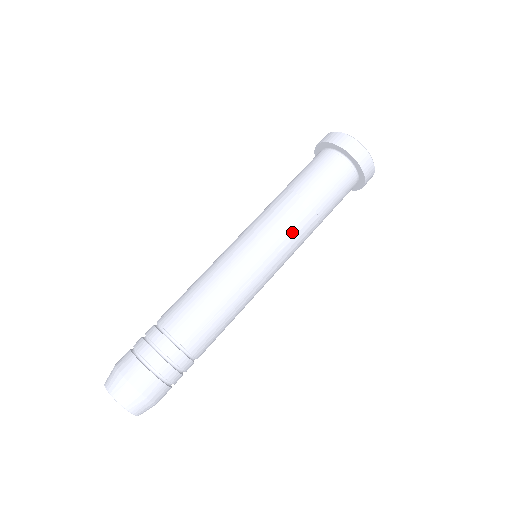
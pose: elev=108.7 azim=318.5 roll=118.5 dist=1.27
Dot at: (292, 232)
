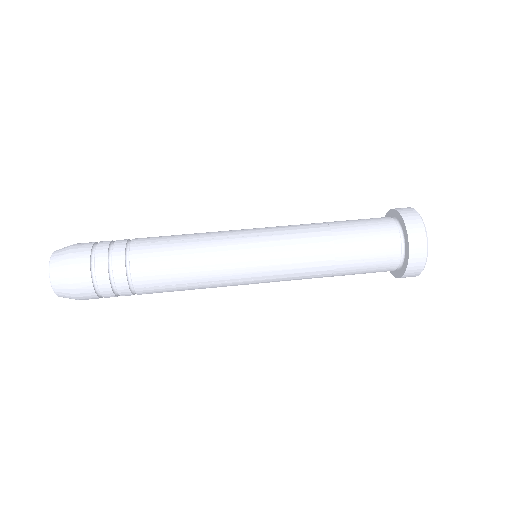
Dot at: (294, 230)
